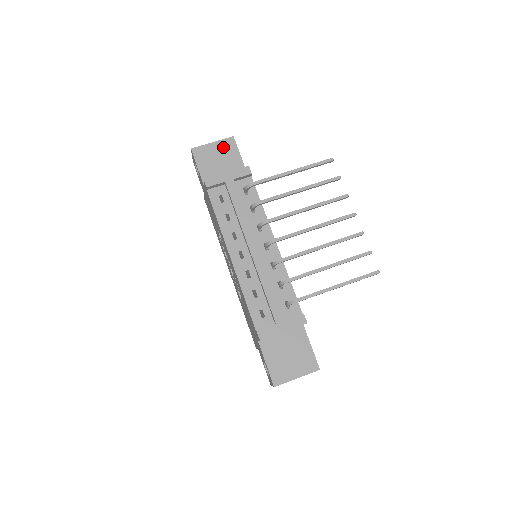
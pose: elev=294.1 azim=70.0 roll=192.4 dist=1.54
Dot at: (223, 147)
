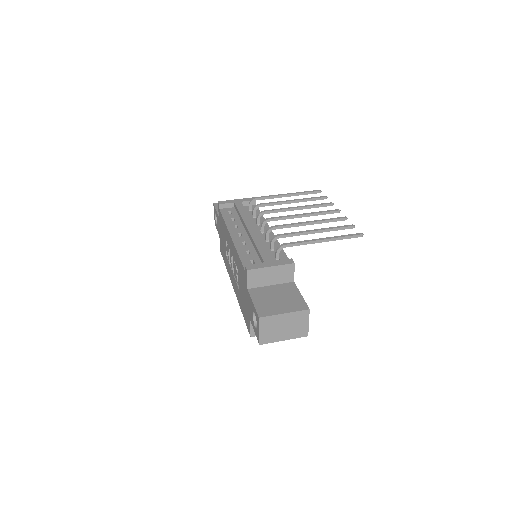
Dot at: occluded
